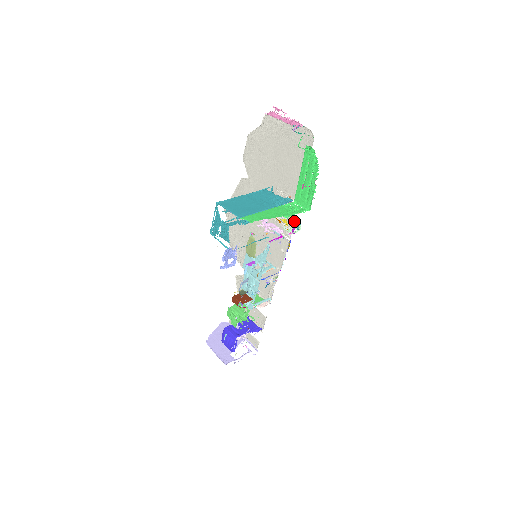
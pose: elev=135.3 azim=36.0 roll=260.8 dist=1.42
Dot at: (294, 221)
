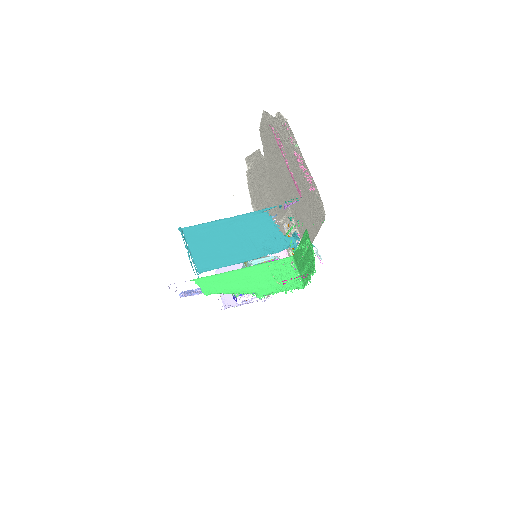
Dot at: occluded
